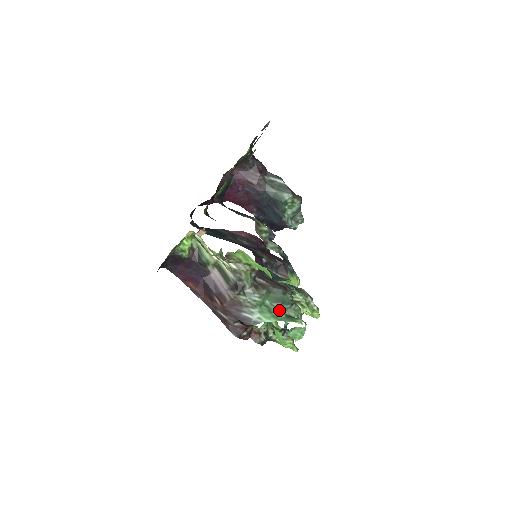
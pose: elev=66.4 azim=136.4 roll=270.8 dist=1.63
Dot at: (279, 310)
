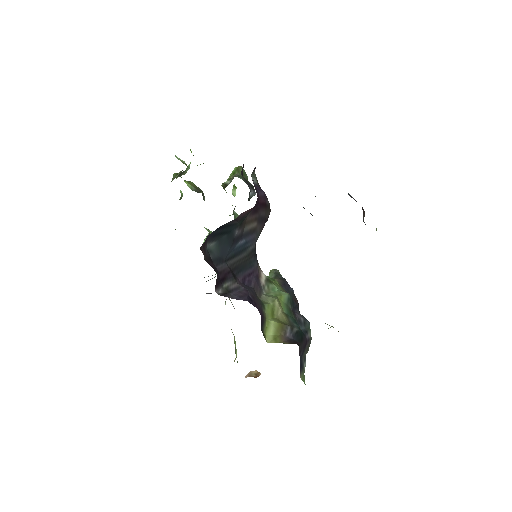
Dot at: occluded
